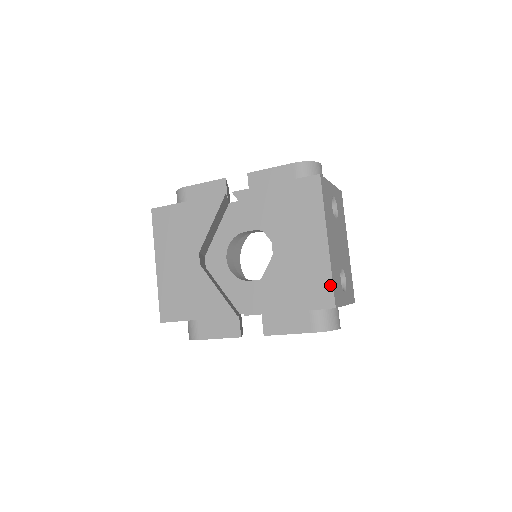
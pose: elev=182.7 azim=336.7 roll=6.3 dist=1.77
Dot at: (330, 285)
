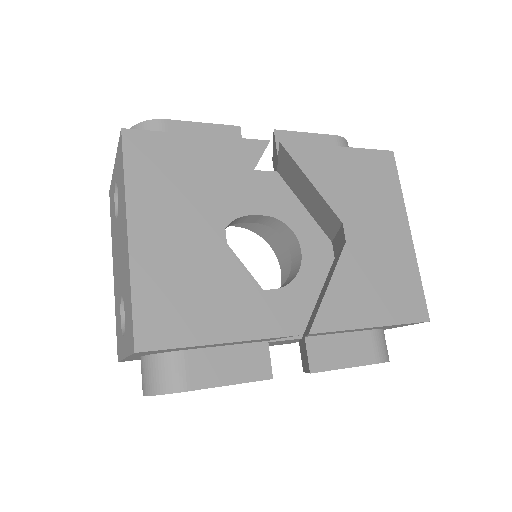
Dot at: (420, 290)
